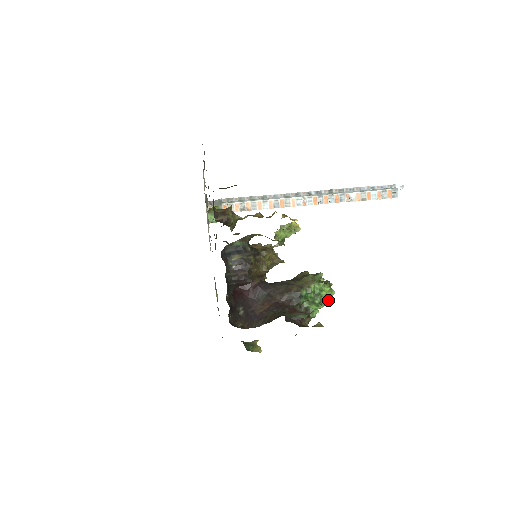
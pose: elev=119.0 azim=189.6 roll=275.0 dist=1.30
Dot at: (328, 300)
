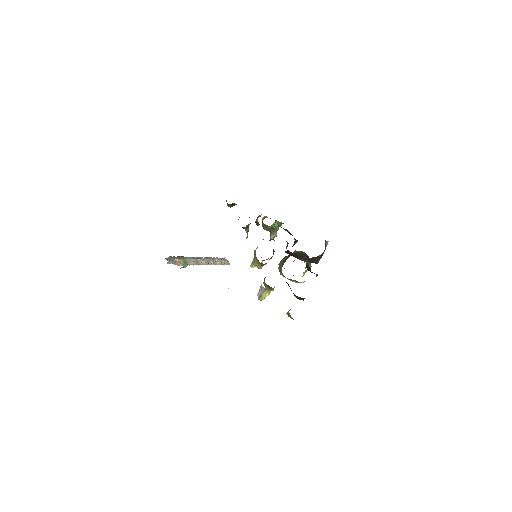
Dot at: (305, 267)
